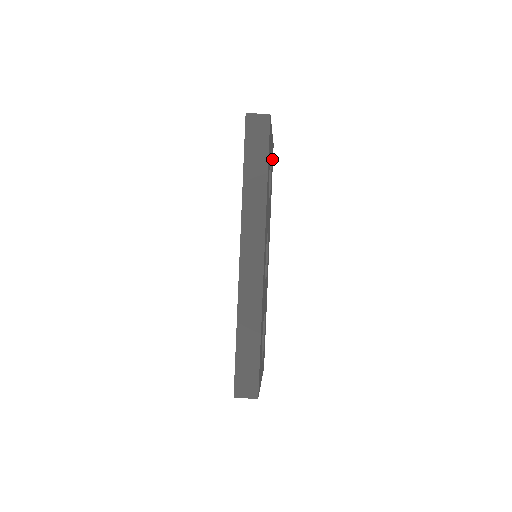
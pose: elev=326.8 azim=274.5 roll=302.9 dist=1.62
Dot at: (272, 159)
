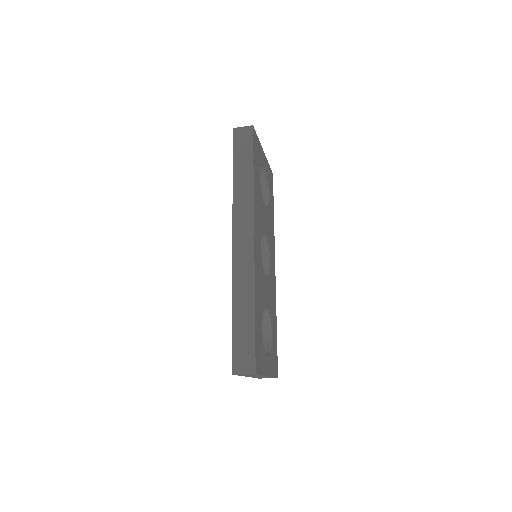
Dot at: (270, 182)
